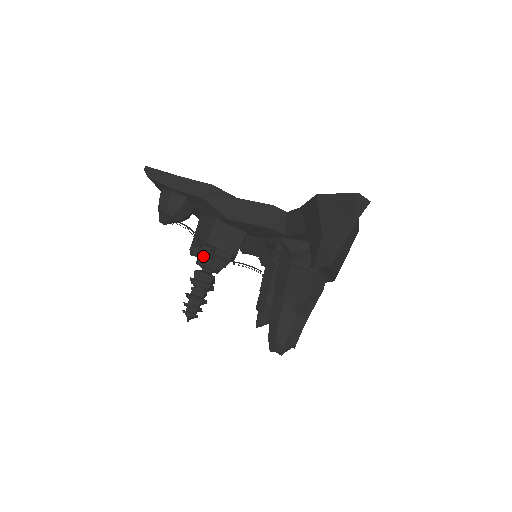
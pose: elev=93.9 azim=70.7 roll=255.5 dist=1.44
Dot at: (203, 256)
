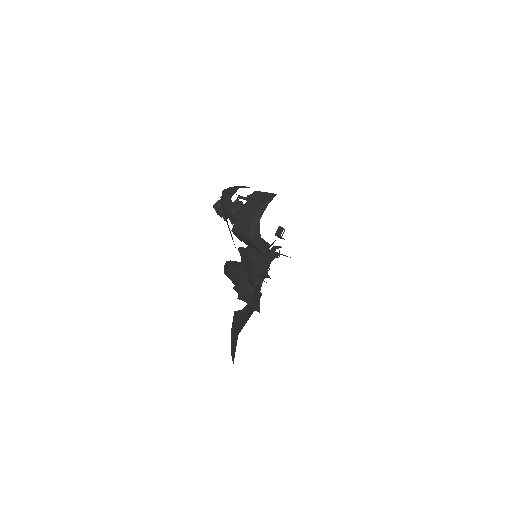
Dot at: occluded
